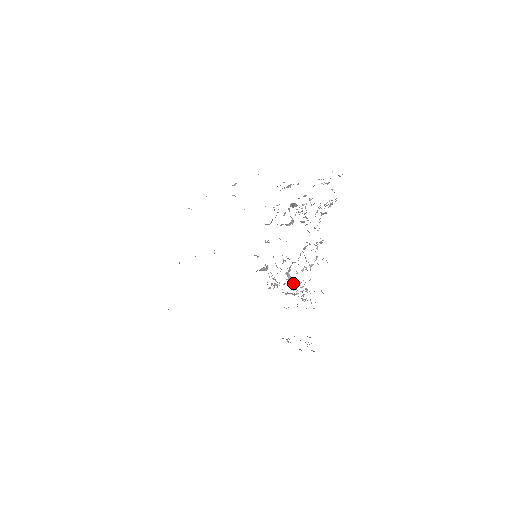
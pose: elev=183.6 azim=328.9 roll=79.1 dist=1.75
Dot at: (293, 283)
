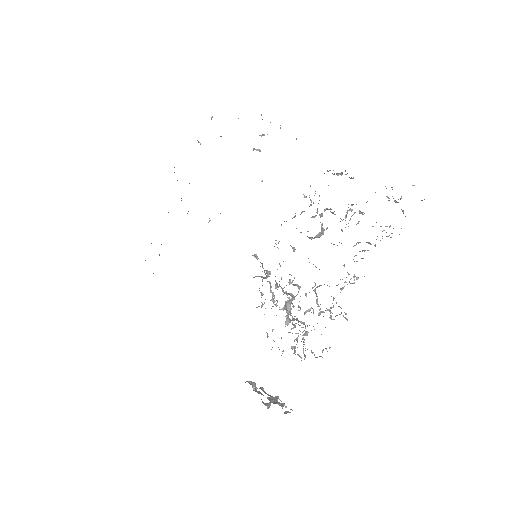
Dot at: (288, 321)
